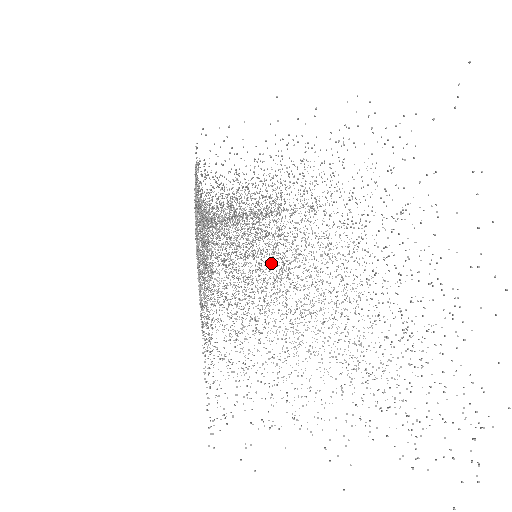
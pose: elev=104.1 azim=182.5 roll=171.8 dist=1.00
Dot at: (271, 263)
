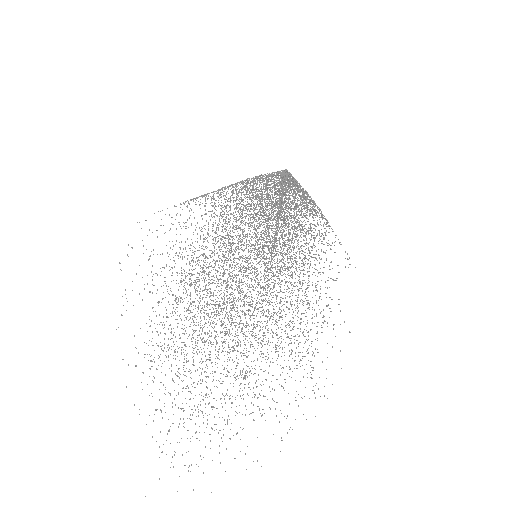
Dot at: (236, 281)
